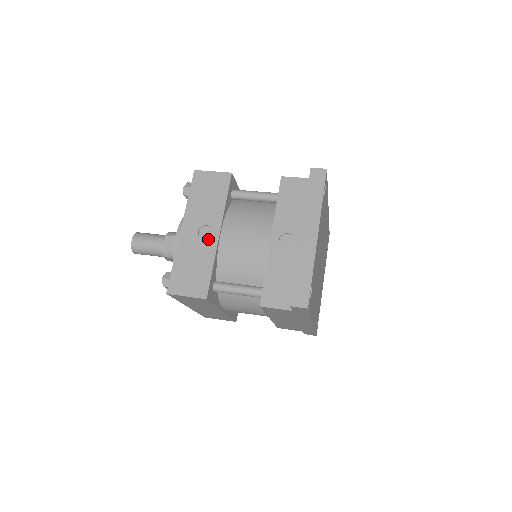
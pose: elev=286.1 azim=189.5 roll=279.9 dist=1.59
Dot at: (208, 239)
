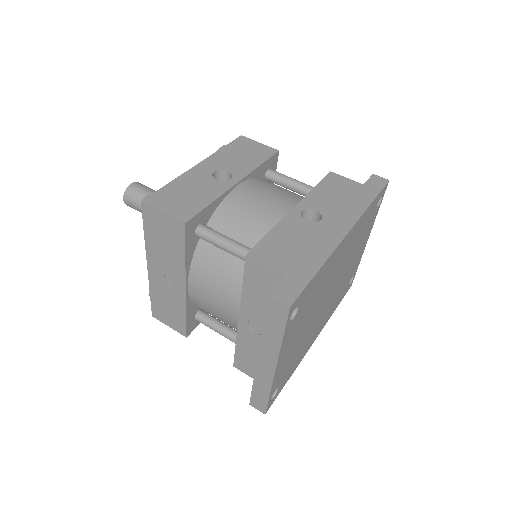
Dot at: (175, 288)
